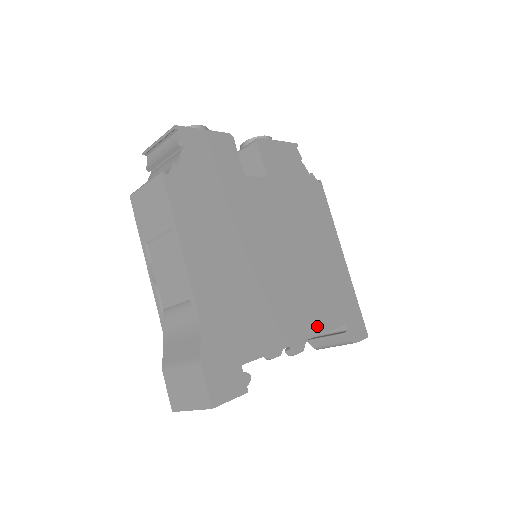
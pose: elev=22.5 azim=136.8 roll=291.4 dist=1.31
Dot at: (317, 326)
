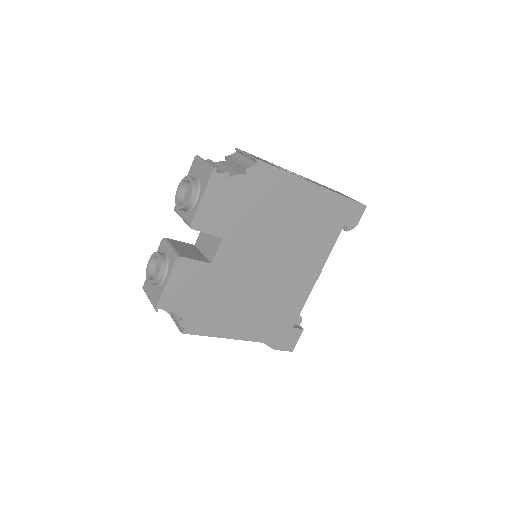
Dot at: (323, 257)
